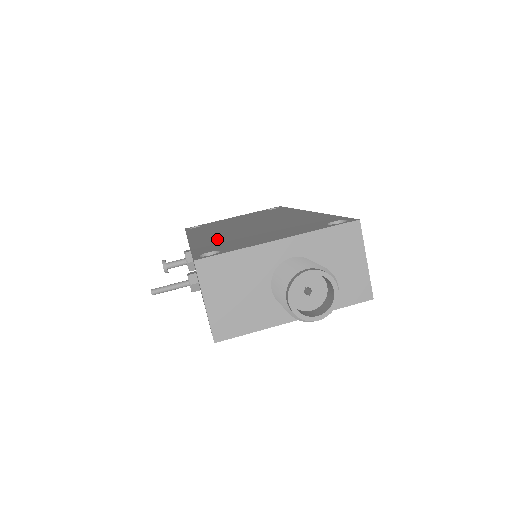
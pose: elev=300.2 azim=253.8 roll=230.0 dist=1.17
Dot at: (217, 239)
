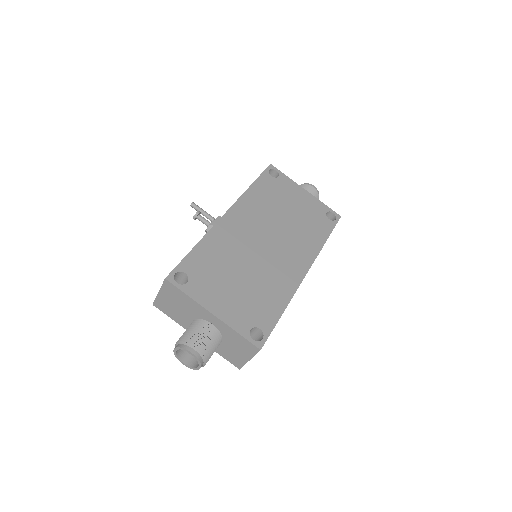
Dot at: (222, 247)
